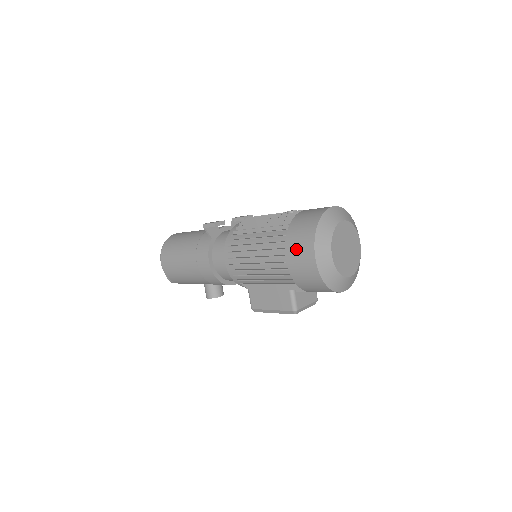
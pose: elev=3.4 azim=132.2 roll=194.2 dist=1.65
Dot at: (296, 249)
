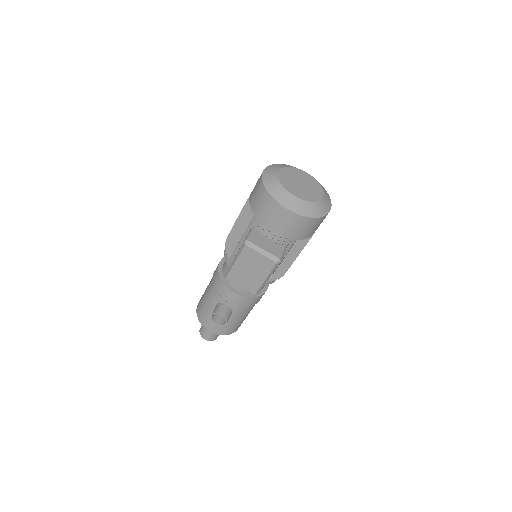
Dot at: occluded
